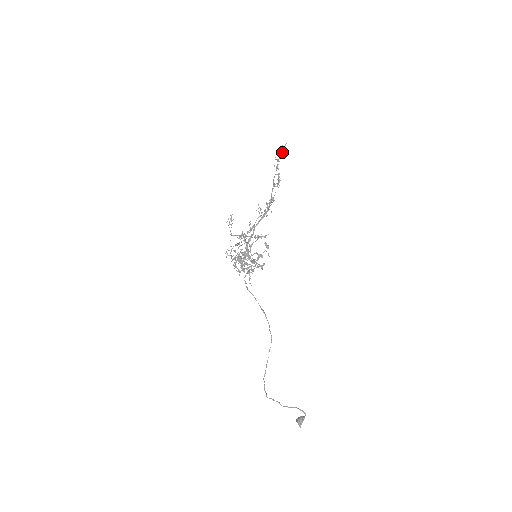
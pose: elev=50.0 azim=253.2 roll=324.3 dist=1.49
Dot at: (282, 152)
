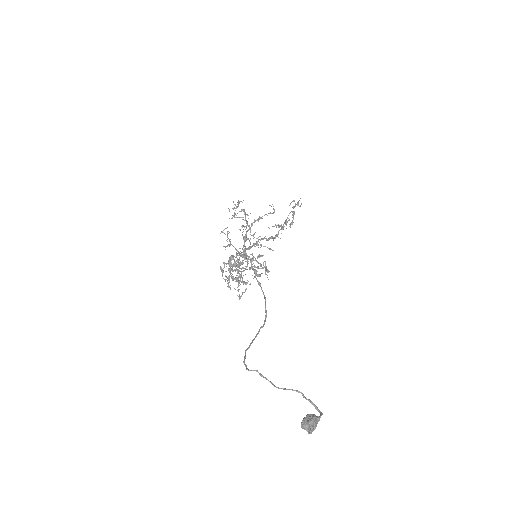
Dot at: occluded
